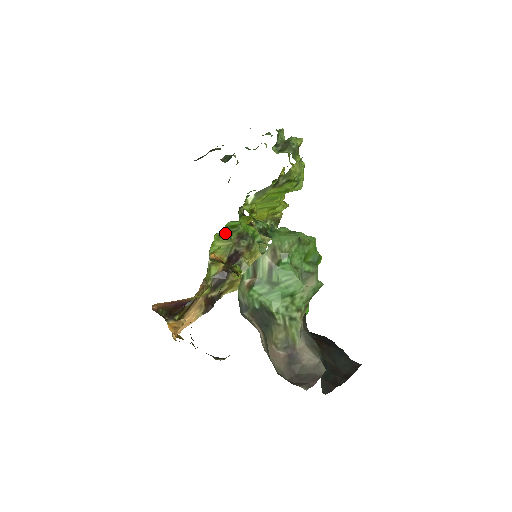
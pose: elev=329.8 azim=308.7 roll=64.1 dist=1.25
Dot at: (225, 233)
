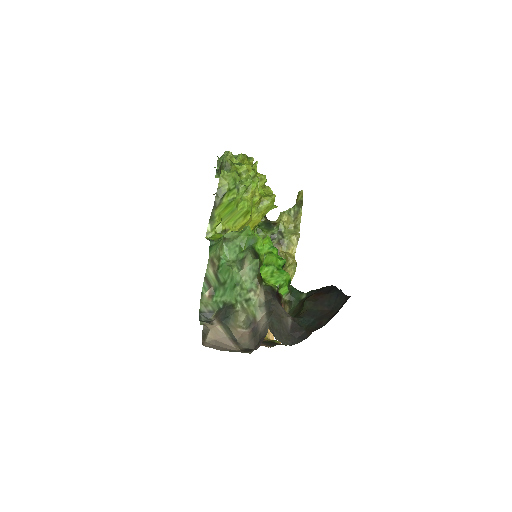
Dot at: occluded
